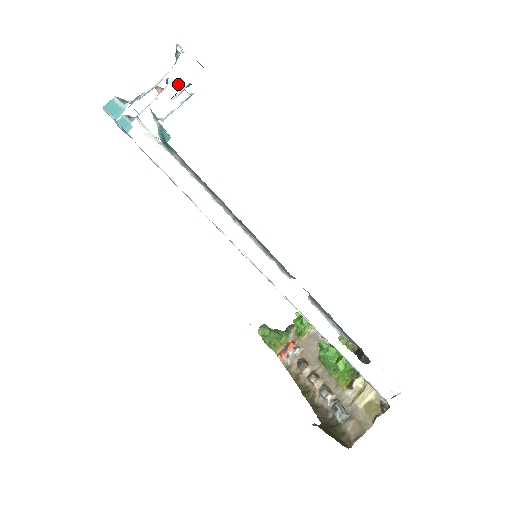
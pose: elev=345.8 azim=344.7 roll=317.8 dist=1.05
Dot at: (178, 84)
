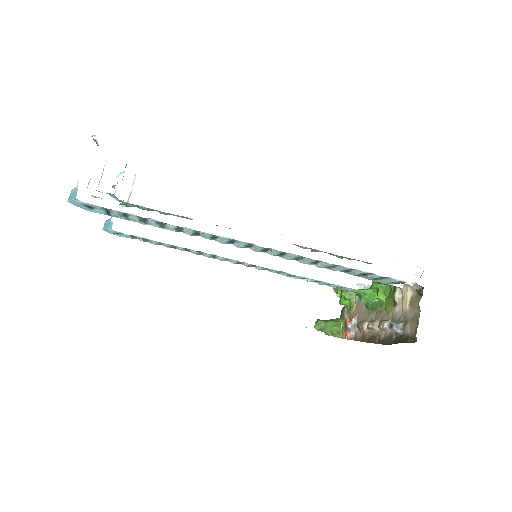
Dot at: (124, 174)
